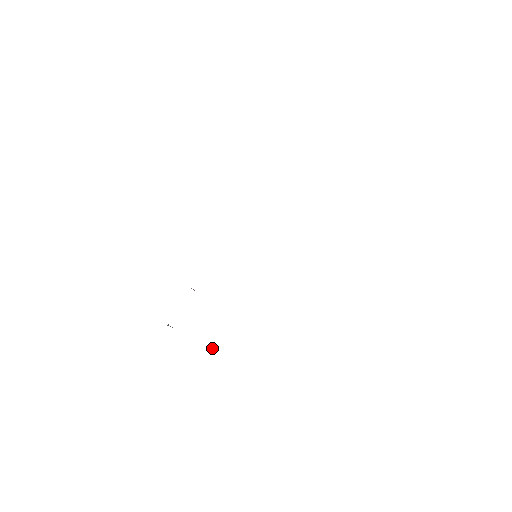
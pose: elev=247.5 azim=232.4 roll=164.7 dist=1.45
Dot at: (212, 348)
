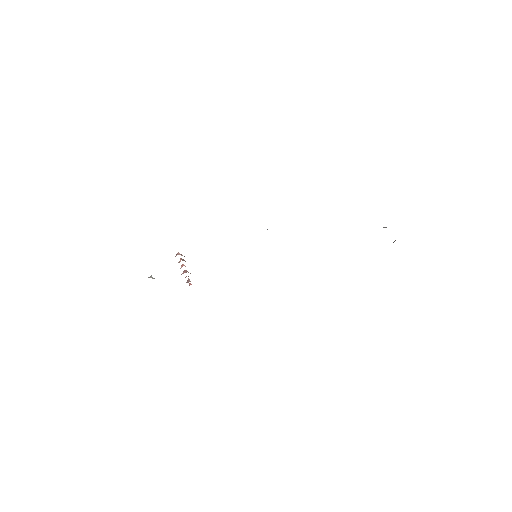
Dot at: (189, 285)
